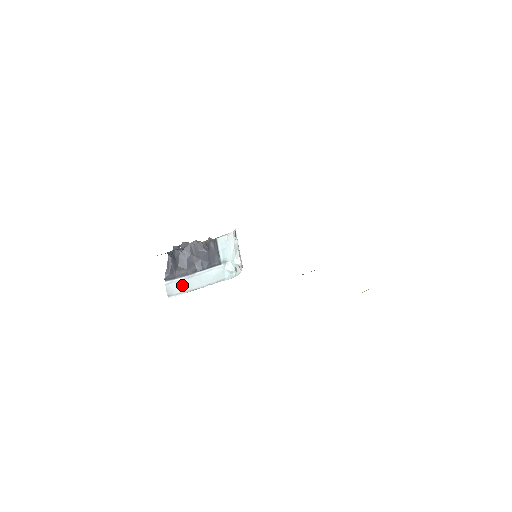
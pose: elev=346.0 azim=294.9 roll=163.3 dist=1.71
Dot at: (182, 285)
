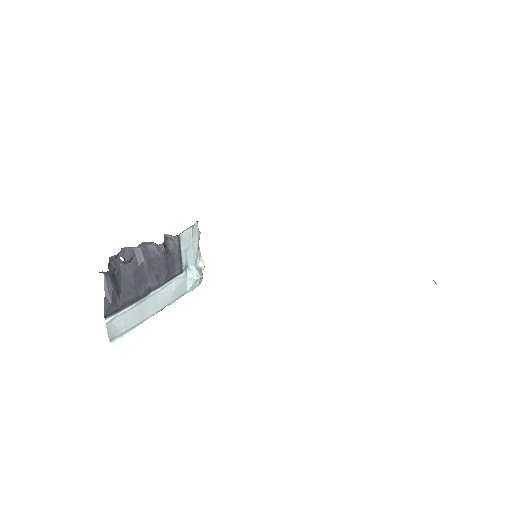
Dot at: (130, 317)
